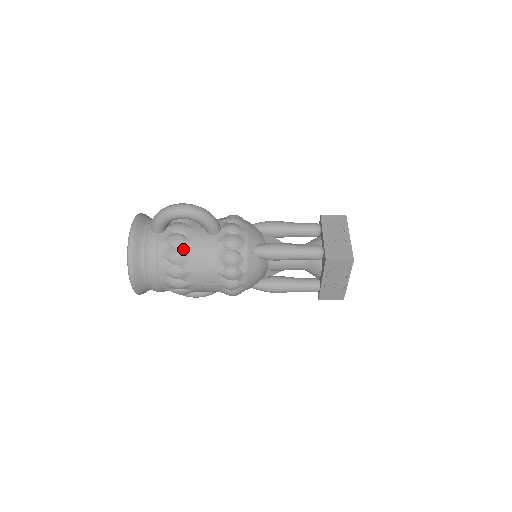
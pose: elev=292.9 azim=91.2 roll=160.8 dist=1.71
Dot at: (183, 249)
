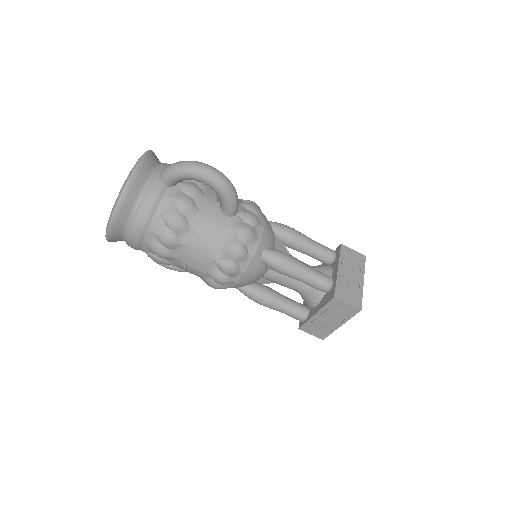
Dot at: (187, 217)
